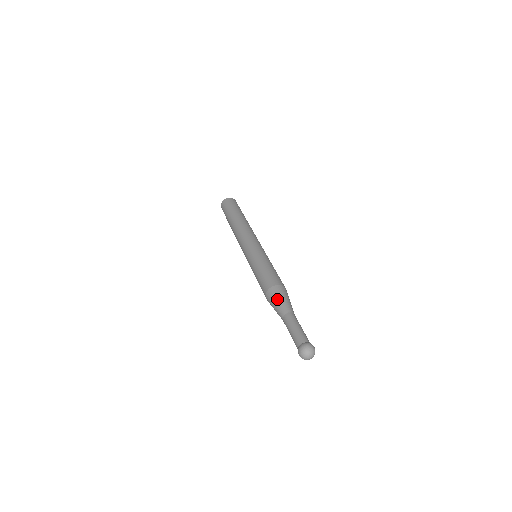
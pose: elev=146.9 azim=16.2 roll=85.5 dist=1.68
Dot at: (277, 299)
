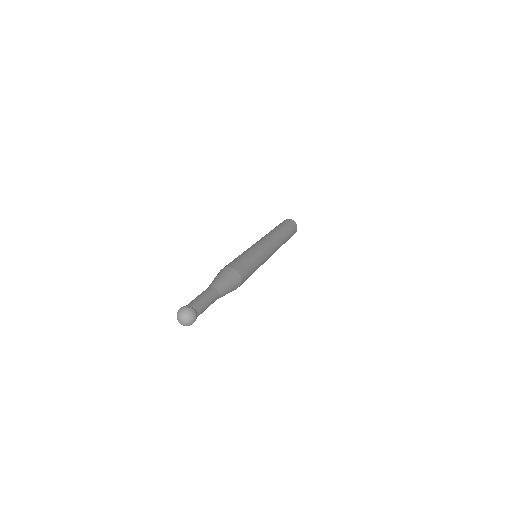
Dot at: (218, 275)
